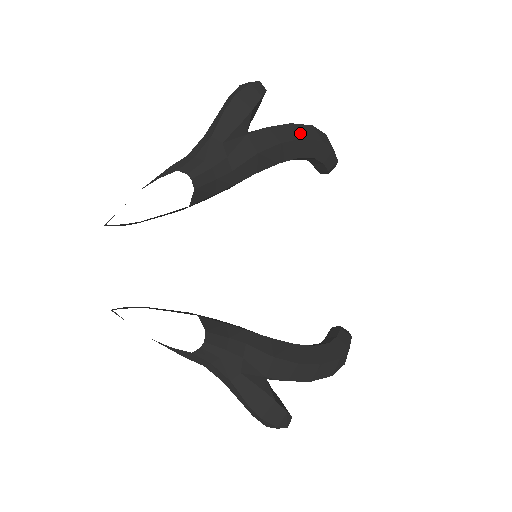
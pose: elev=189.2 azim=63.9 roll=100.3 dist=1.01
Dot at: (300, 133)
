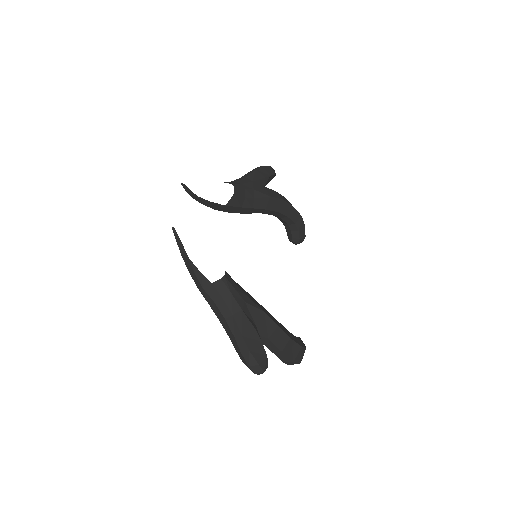
Dot at: occluded
